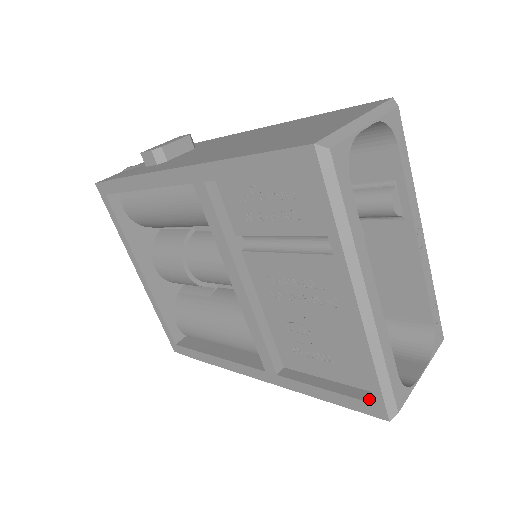
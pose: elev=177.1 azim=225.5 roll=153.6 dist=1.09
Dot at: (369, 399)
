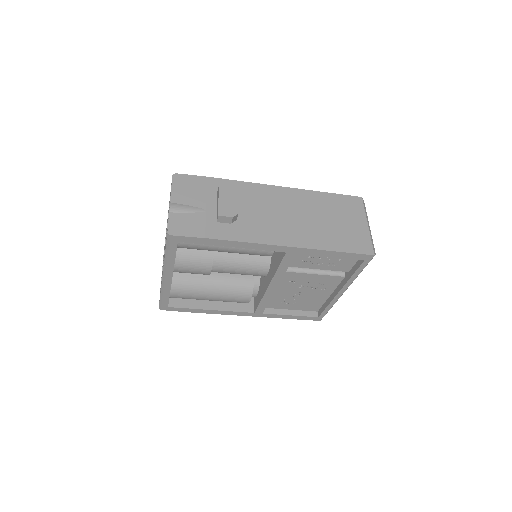
Dot at: (315, 315)
